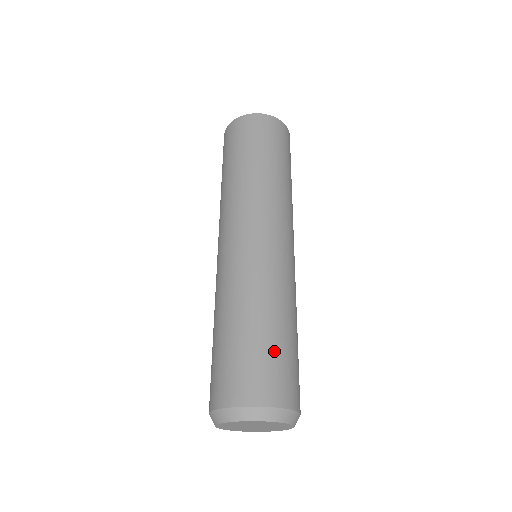
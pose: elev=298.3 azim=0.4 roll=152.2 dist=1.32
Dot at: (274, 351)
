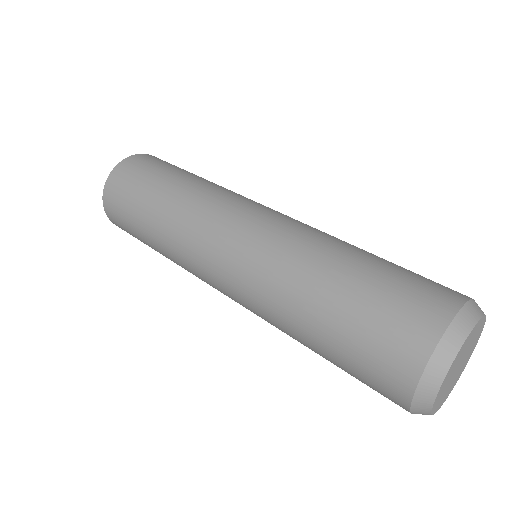
Dot at: (381, 282)
